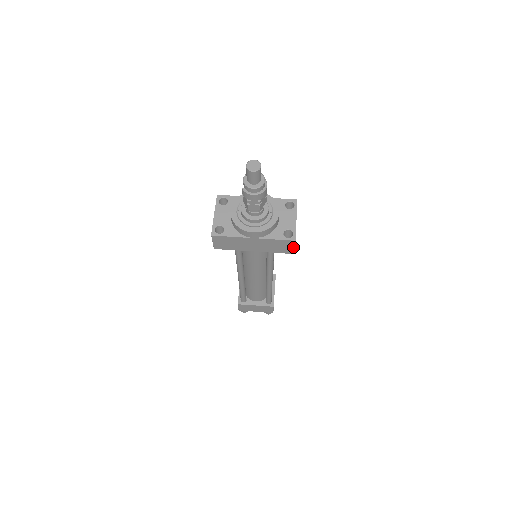
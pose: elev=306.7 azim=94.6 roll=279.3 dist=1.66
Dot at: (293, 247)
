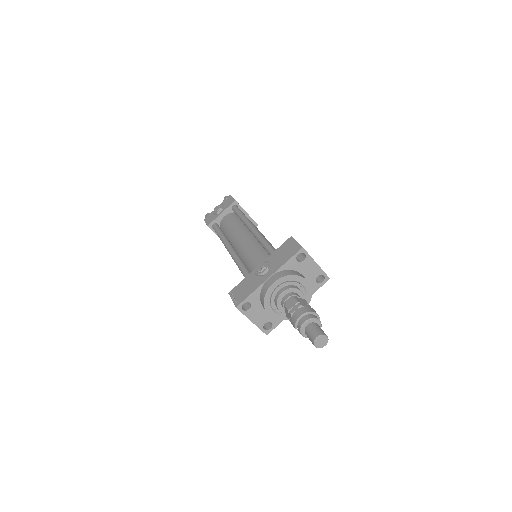
Dot at: occluded
